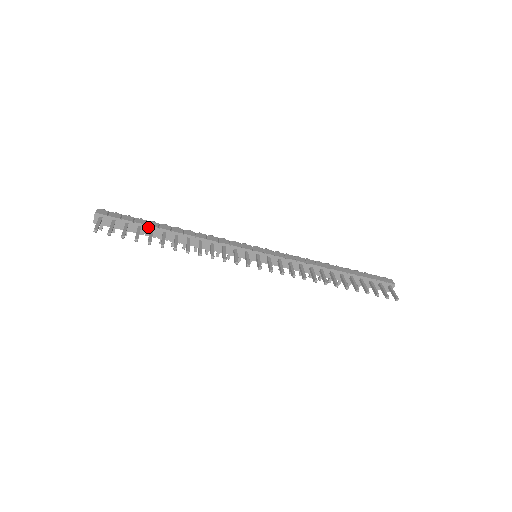
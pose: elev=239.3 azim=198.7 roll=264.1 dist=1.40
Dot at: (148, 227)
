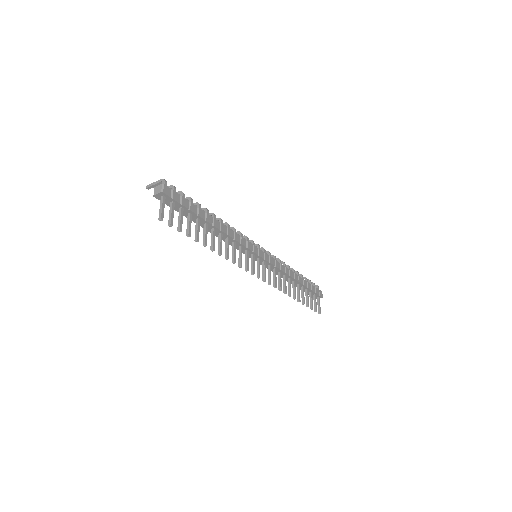
Dot at: (197, 216)
